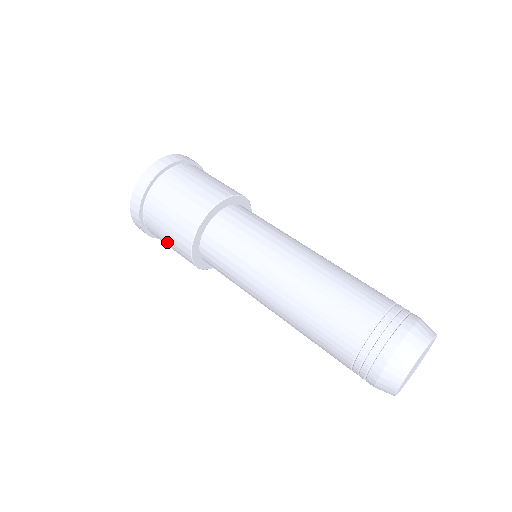
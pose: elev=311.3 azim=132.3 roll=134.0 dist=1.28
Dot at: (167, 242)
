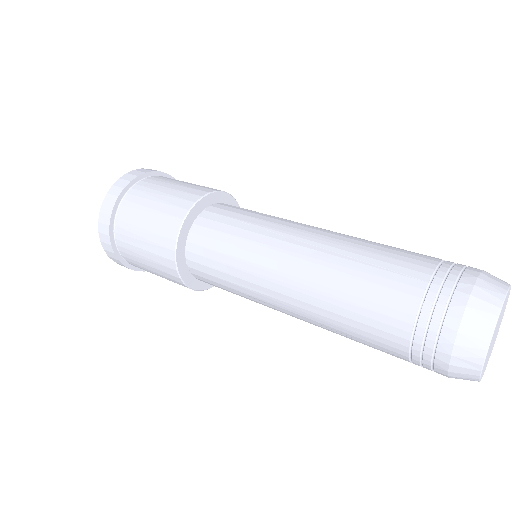
Dot at: (143, 227)
